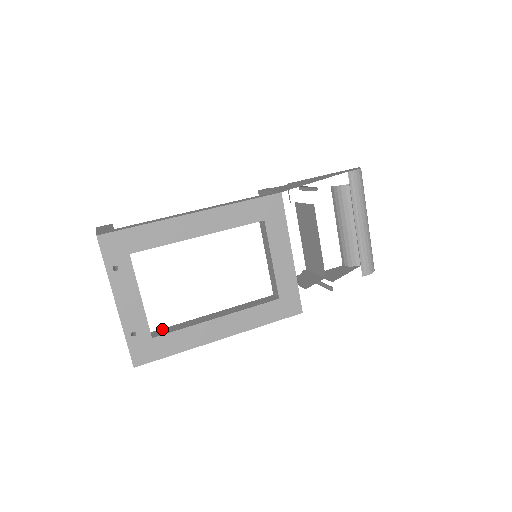
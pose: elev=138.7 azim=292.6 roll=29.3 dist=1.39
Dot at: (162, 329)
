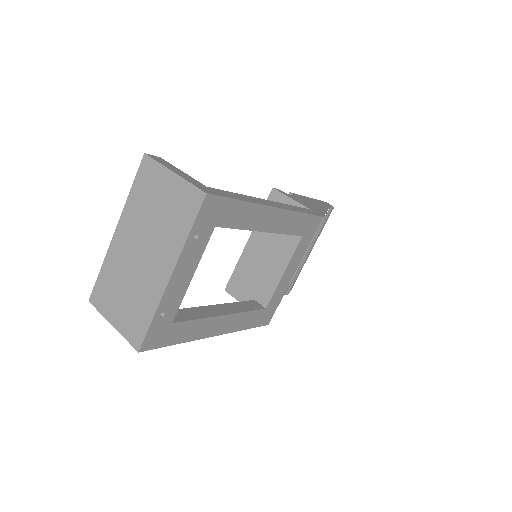
Dot at: occluded
